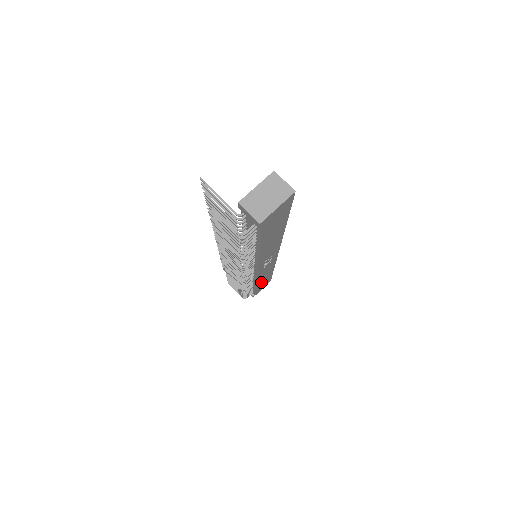
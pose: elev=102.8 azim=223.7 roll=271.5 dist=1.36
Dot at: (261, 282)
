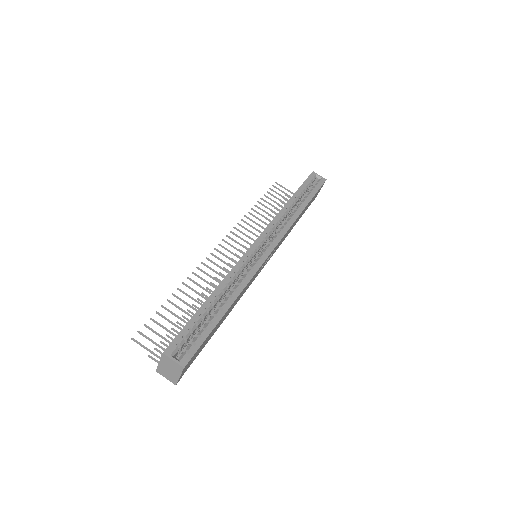
Dot at: (300, 216)
